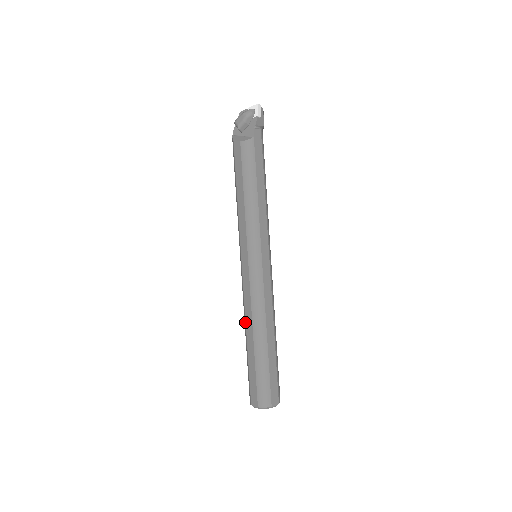
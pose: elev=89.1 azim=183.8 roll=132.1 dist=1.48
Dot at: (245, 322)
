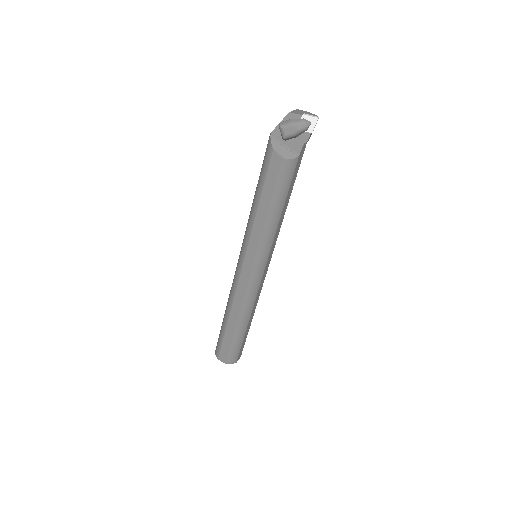
Dot at: (231, 308)
